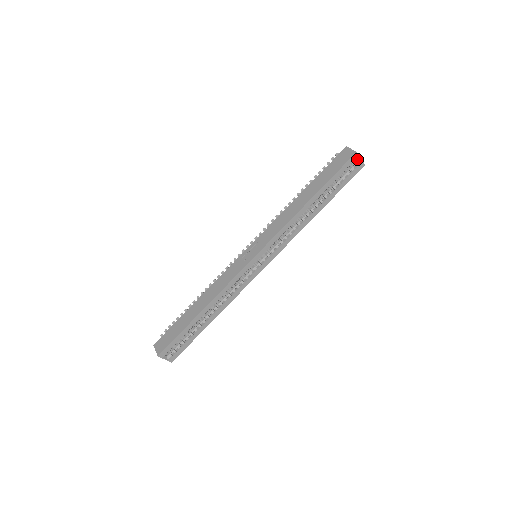
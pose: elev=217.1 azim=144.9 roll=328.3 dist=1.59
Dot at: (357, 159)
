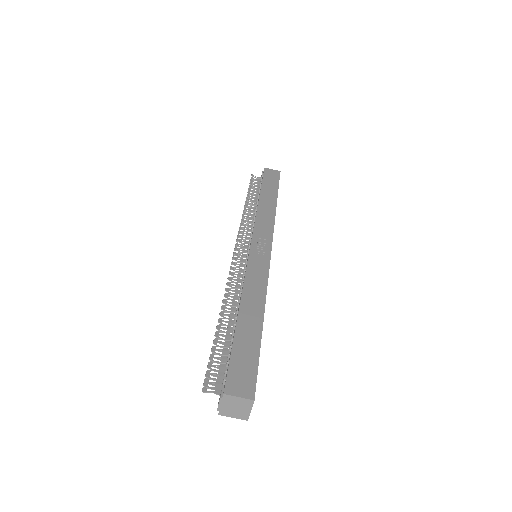
Dot at: occluded
